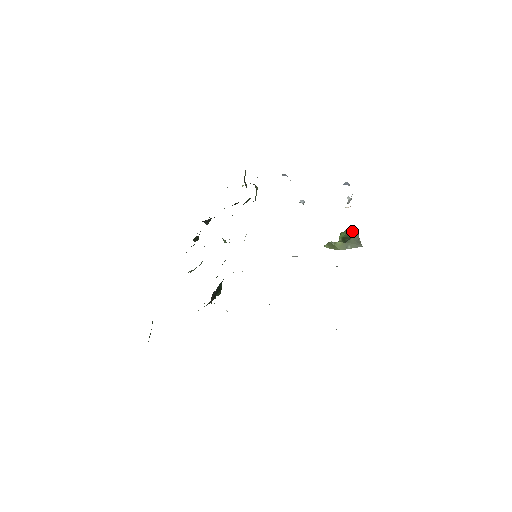
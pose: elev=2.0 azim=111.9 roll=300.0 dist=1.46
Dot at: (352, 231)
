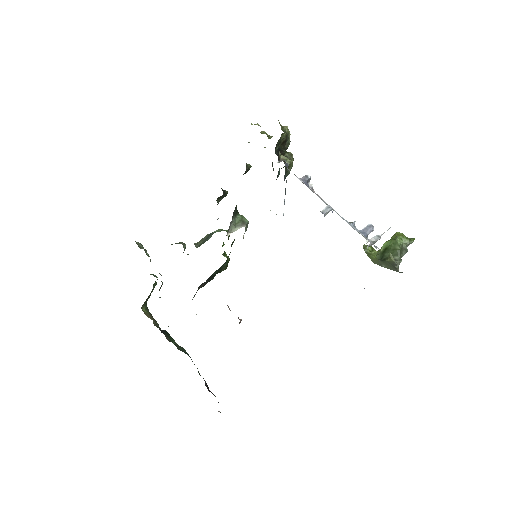
Dot at: (390, 254)
